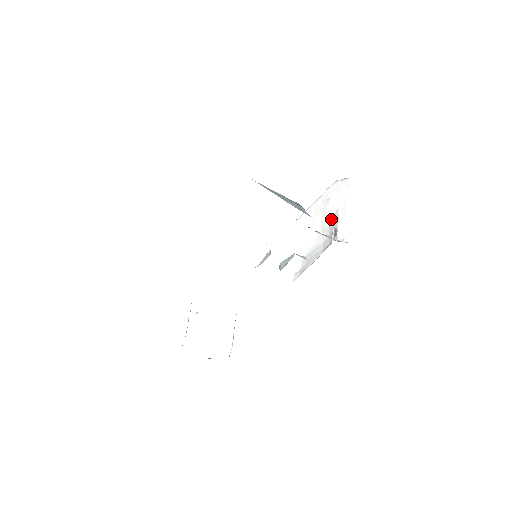
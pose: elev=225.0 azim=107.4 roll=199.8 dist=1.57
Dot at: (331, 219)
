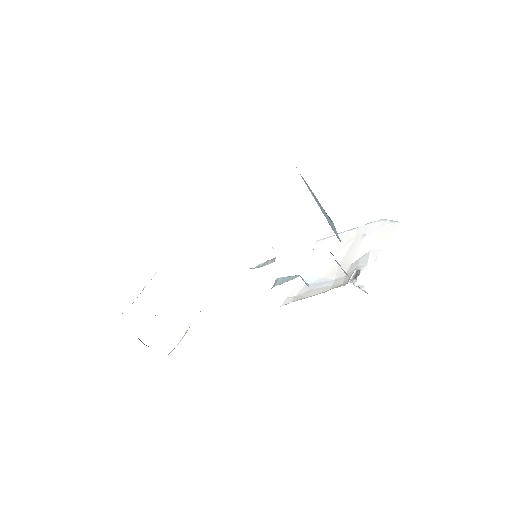
Dot at: (358, 258)
